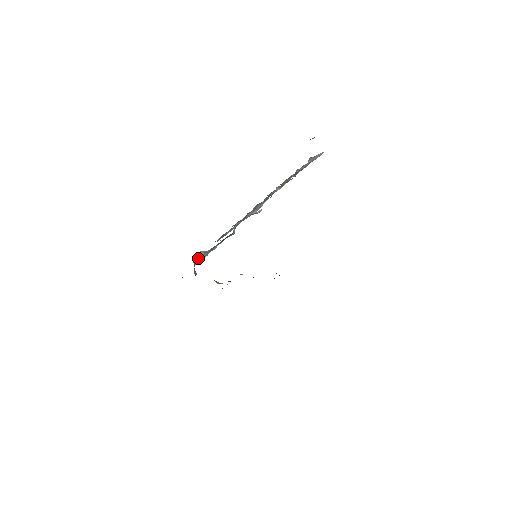
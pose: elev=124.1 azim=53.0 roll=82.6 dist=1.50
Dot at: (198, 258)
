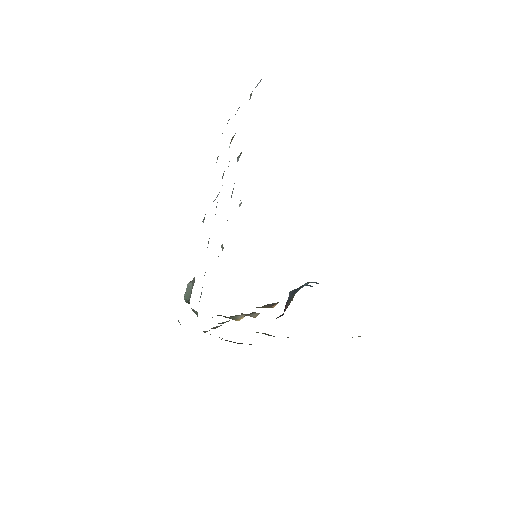
Dot at: (188, 293)
